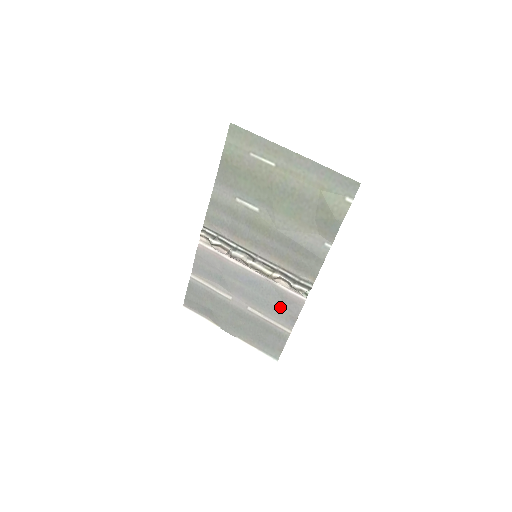
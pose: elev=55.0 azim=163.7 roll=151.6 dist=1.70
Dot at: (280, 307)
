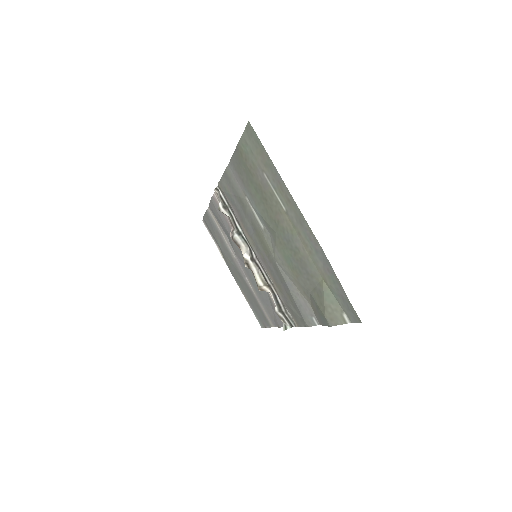
Dot at: (269, 306)
